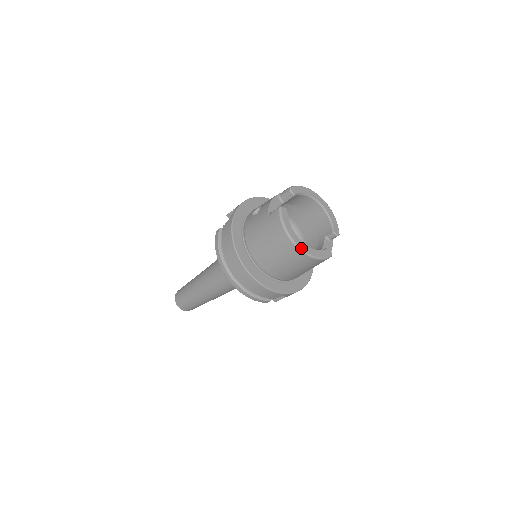
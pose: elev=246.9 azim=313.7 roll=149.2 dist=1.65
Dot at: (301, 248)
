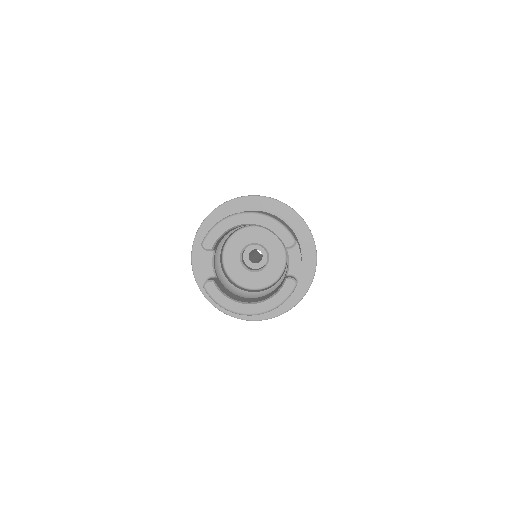
Dot at: (252, 314)
